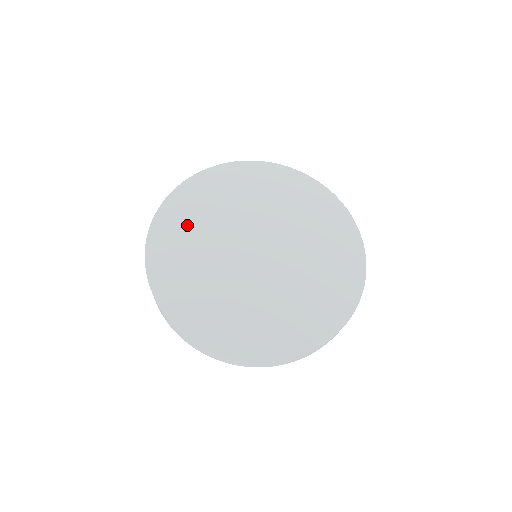
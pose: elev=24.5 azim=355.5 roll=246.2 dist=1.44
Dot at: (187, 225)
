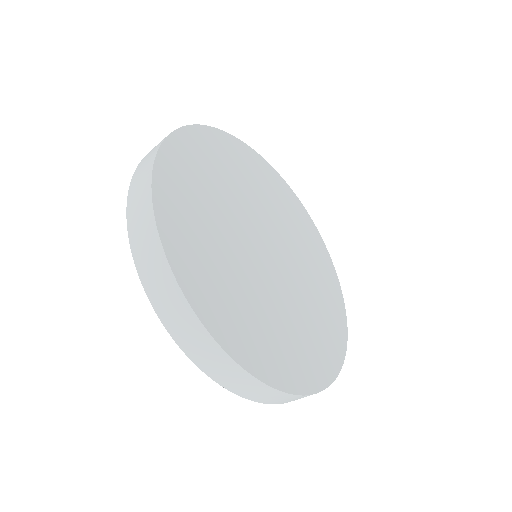
Dot at: (196, 188)
